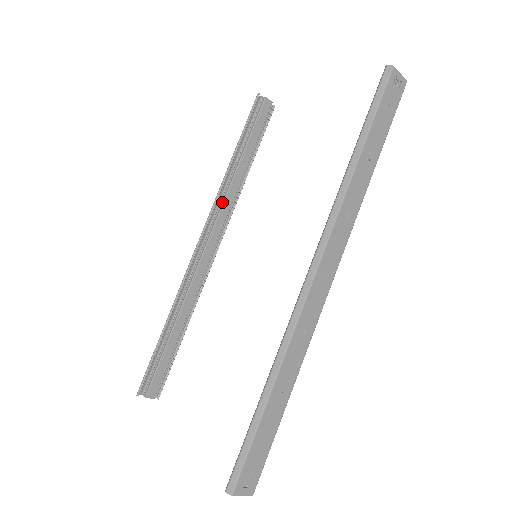
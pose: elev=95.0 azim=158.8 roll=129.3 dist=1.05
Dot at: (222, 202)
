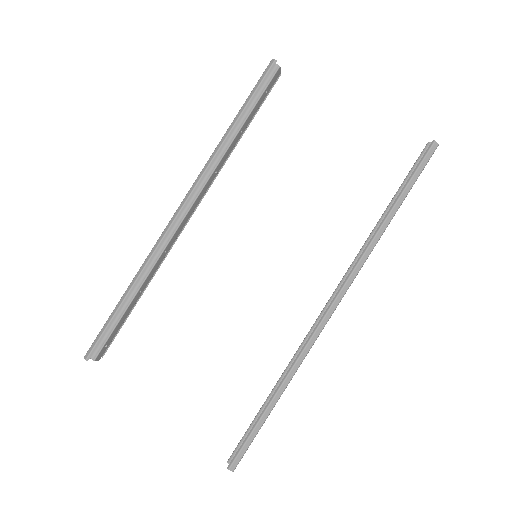
Dot at: (211, 173)
